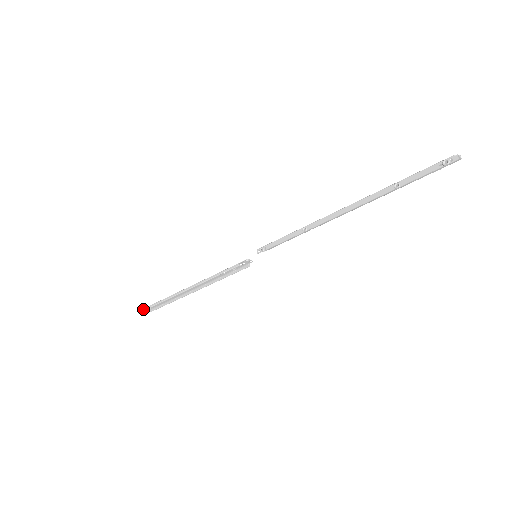
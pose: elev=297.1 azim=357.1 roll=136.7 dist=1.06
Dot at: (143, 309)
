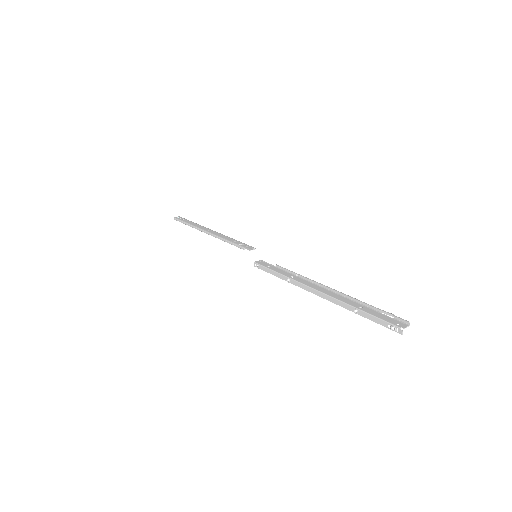
Dot at: (177, 220)
